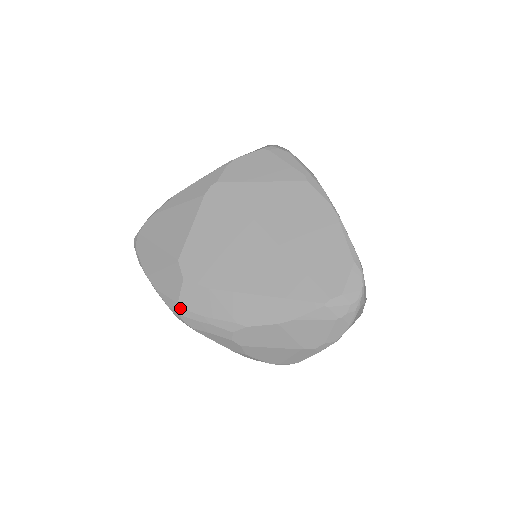
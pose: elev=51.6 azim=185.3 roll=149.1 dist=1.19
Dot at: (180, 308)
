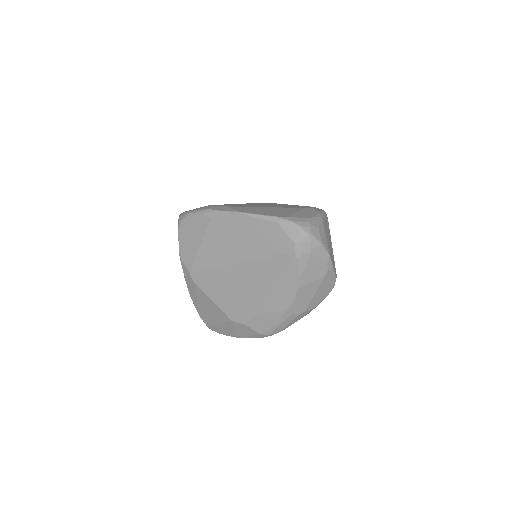
Dot at: (263, 334)
